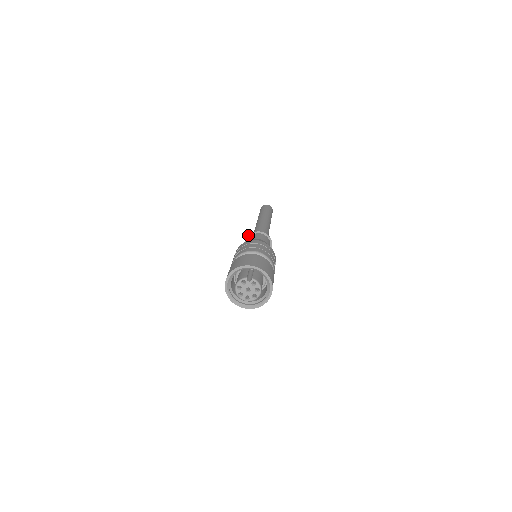
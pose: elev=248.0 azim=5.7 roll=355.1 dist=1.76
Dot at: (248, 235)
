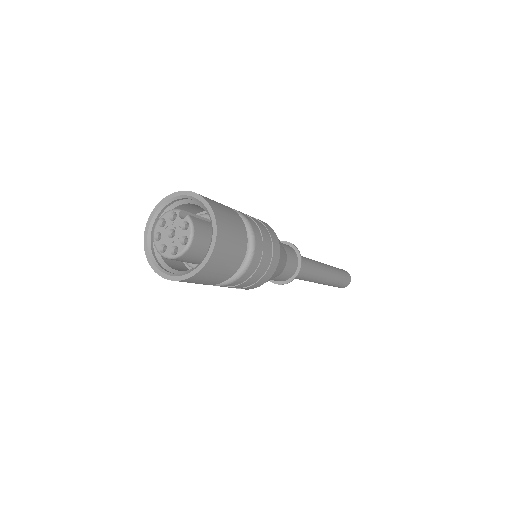
Dot at: occluded
